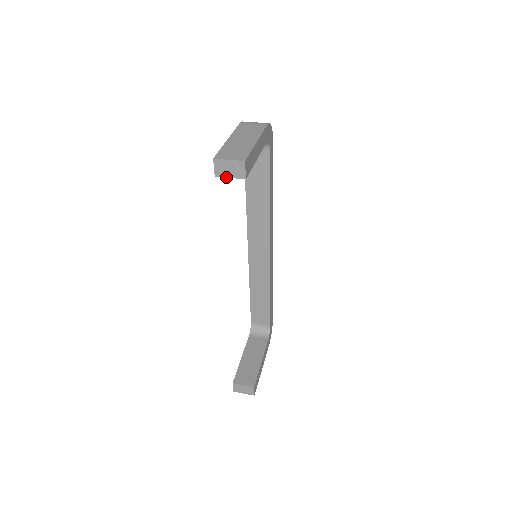
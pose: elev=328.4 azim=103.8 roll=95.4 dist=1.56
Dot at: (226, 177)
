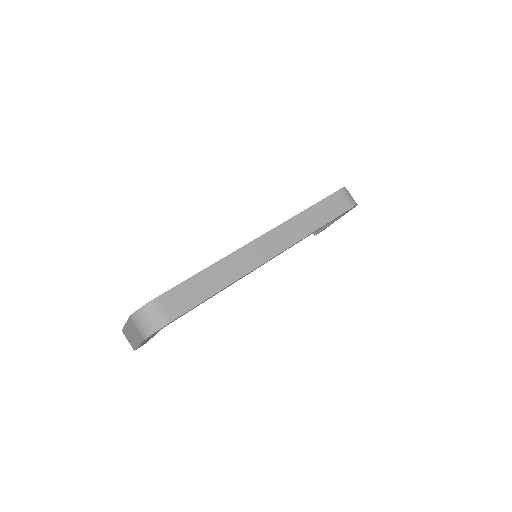
Dot at: occluded
